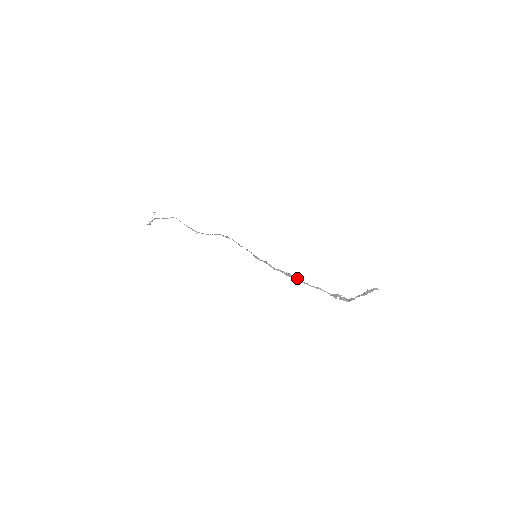
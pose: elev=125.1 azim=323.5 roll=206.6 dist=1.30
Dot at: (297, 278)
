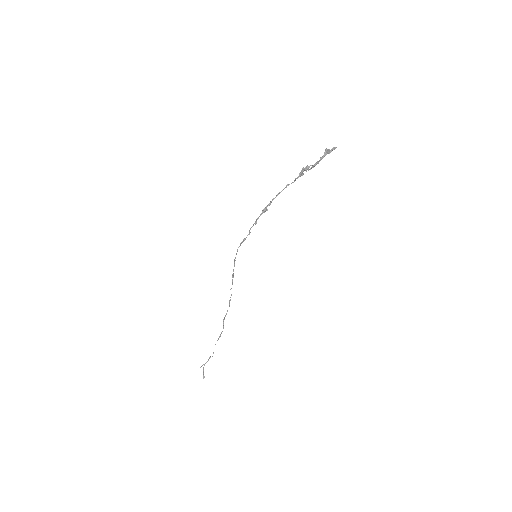
Dot at: (270, 202)
